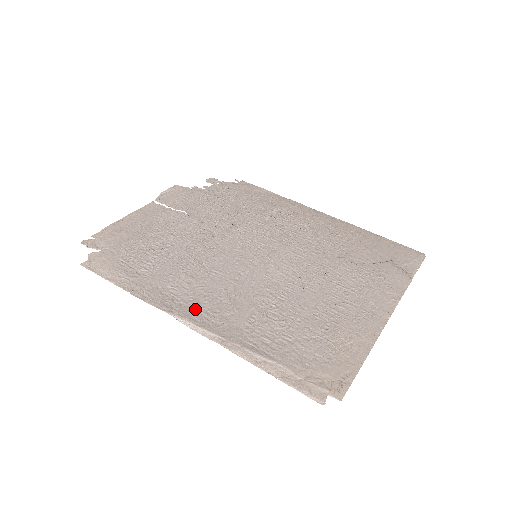
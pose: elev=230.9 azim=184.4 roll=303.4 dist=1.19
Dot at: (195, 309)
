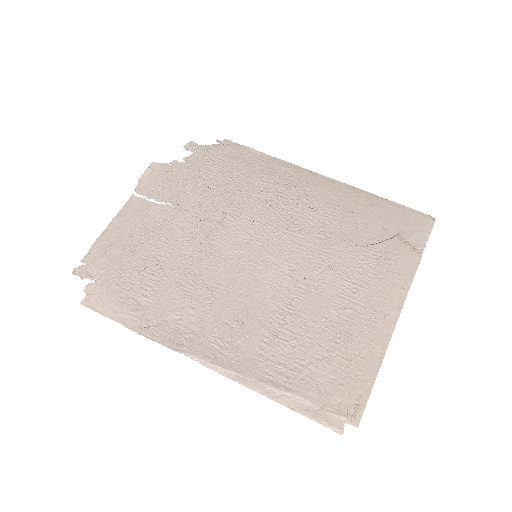
Dot at: (206, 342)
